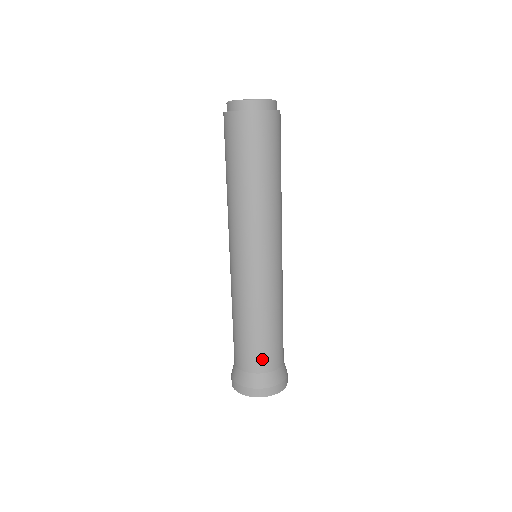
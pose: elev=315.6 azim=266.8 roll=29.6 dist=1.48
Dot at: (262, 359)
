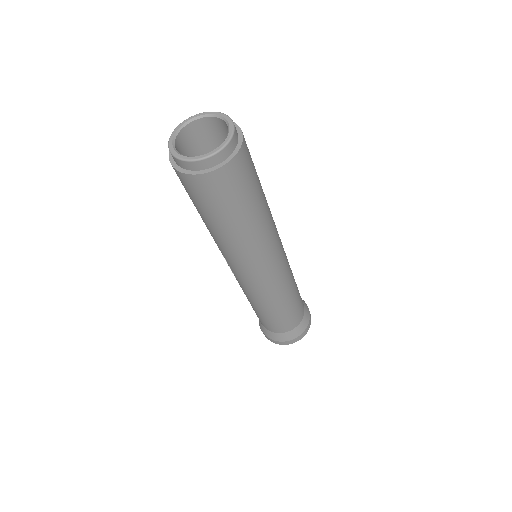
Dot at: (295, 319)
